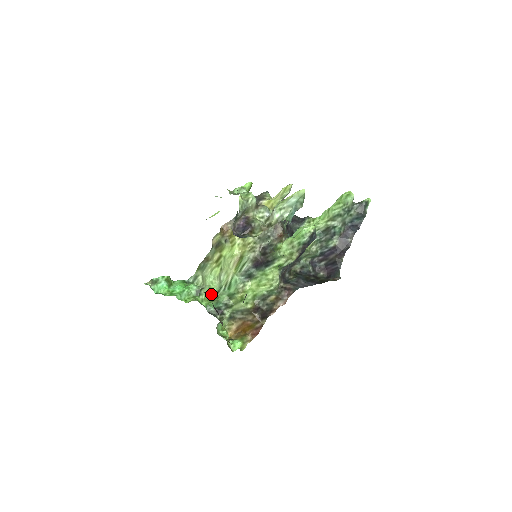
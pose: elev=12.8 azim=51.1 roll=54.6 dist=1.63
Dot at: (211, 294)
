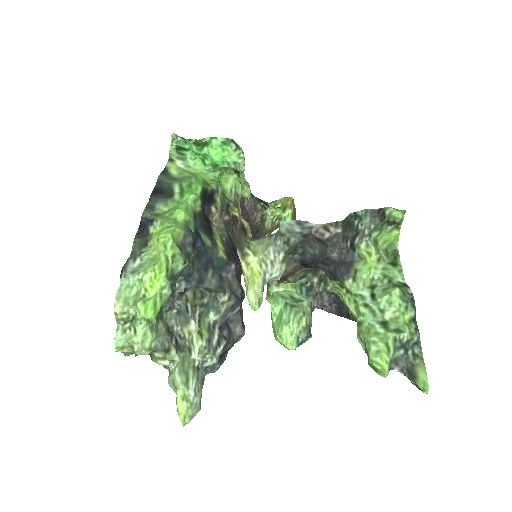
Dot at: (243, 195)
